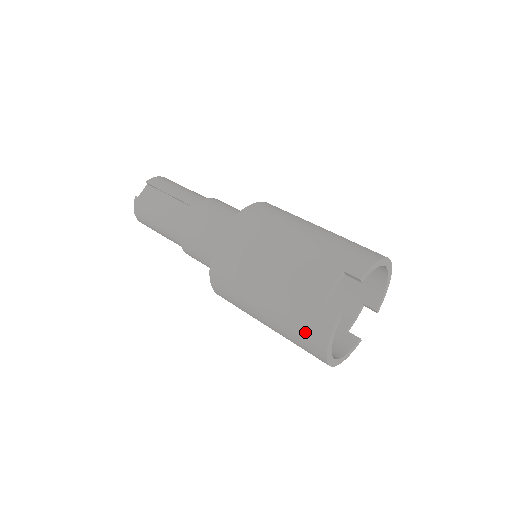
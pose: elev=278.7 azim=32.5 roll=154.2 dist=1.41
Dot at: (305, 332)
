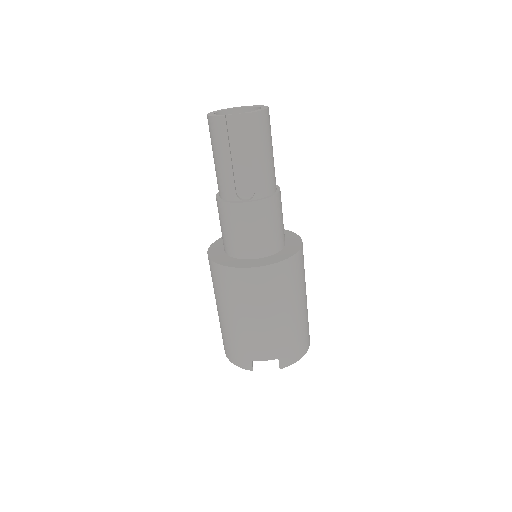
Dot at: (229, 348)
